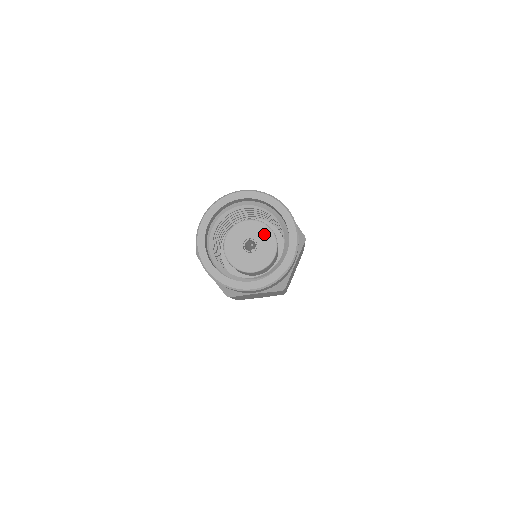
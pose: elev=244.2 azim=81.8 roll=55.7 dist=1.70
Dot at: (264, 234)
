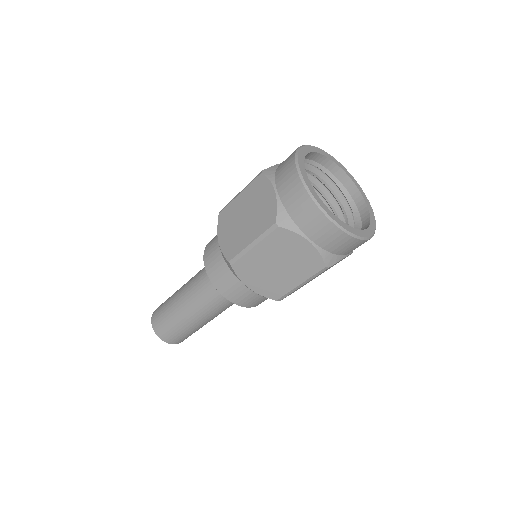
Dot at: occluded
